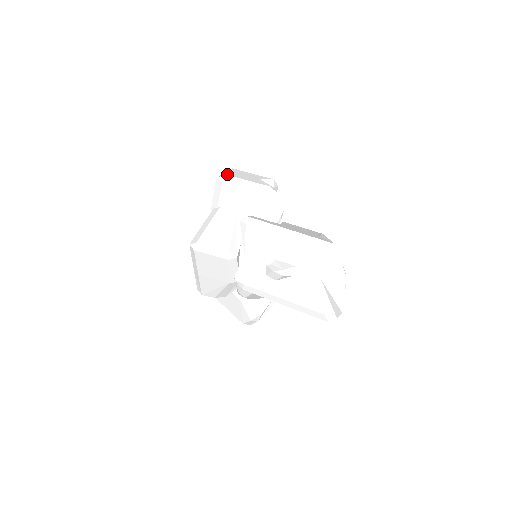
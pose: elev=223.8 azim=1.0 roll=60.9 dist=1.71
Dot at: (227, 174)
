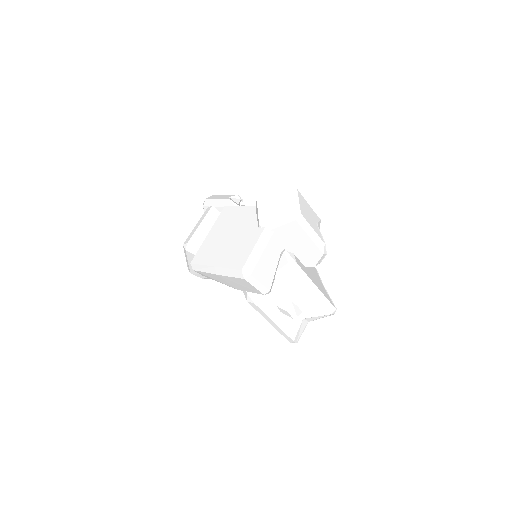
Dot at: (303, 214)
